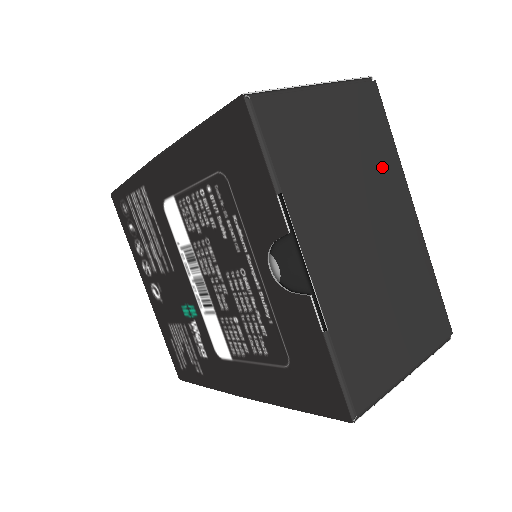
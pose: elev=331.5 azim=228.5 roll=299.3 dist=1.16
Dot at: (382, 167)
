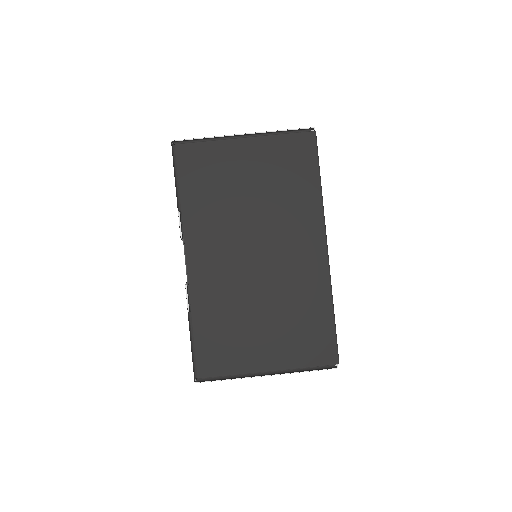
Dot at: (296, 205)
